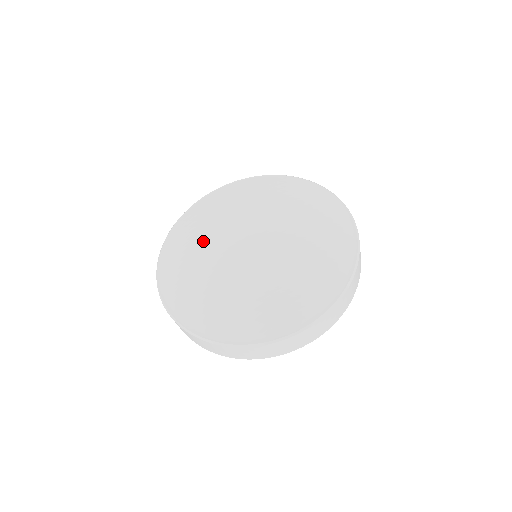
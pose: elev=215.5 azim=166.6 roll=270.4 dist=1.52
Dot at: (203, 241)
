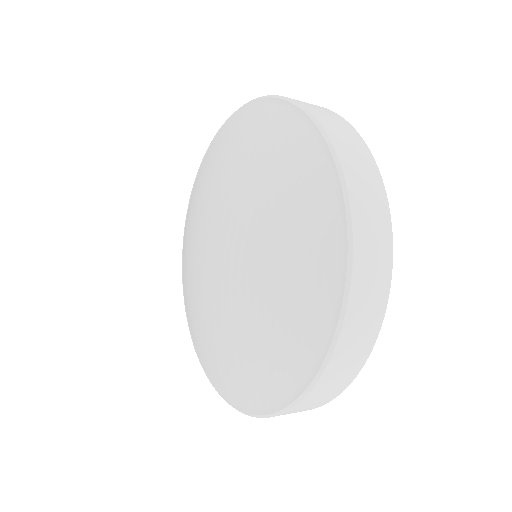
Dot at: (194, 232)
